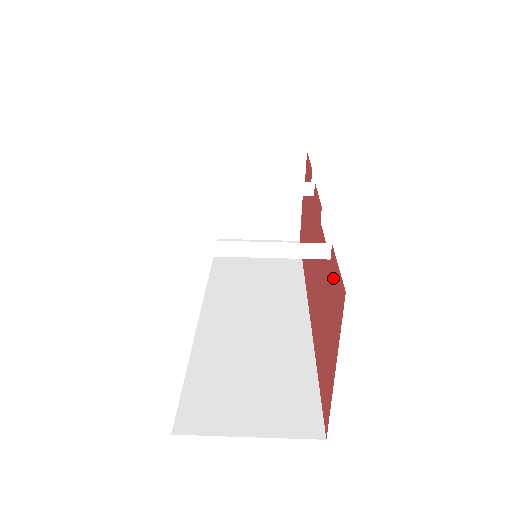
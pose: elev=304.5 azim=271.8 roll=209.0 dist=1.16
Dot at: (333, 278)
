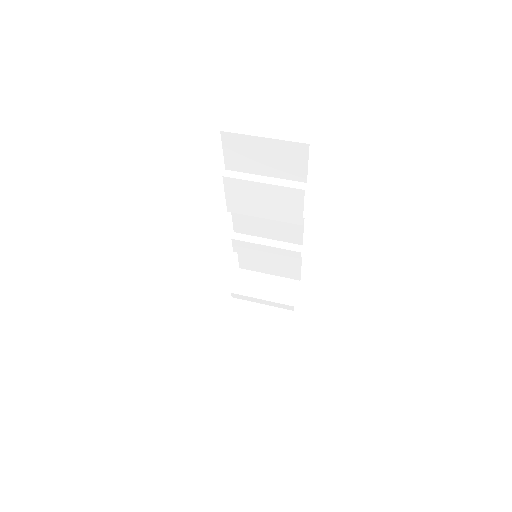
Dot at: occluded
